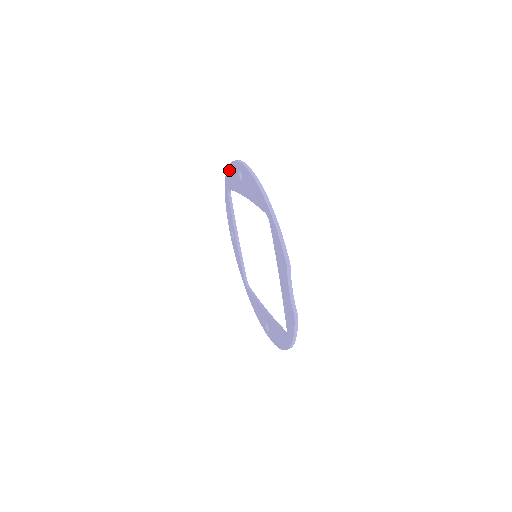
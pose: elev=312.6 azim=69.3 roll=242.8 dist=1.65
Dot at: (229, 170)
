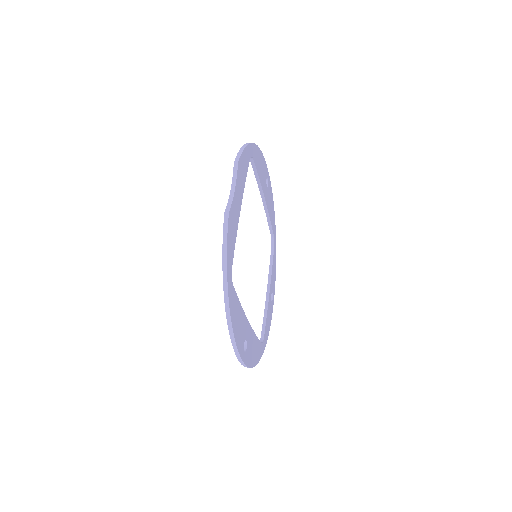
Dot at: occluded
